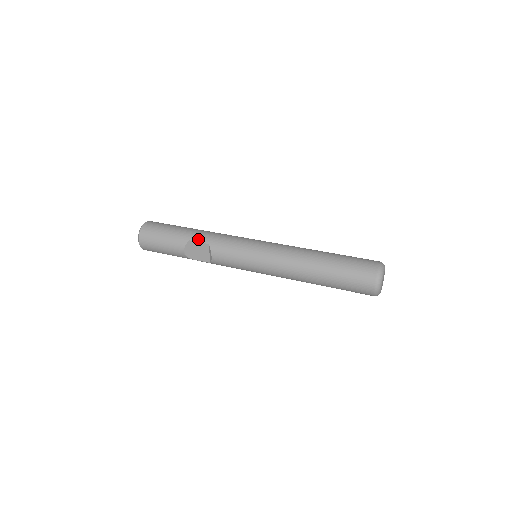
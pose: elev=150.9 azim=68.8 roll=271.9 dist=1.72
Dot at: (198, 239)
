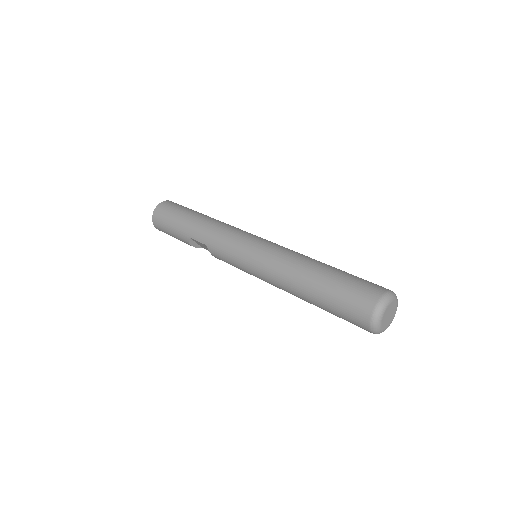
Dot at: (196, 238)
